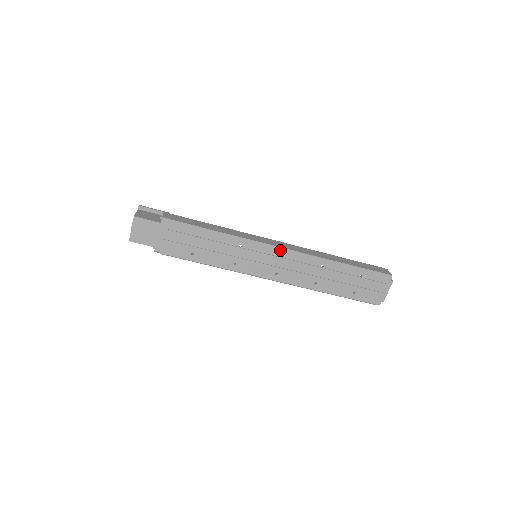
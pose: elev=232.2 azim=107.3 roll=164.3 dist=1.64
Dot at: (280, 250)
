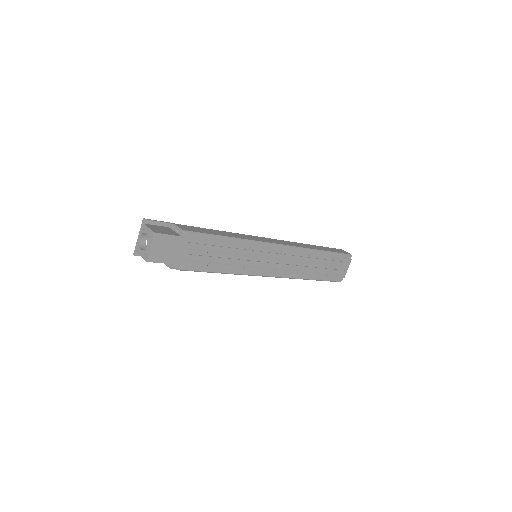
Dot at: (280, 247)
